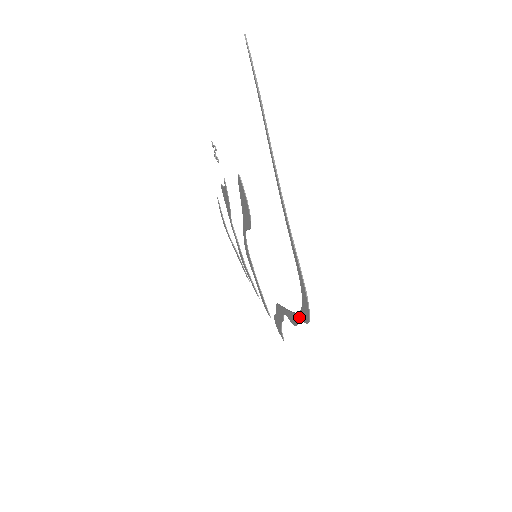
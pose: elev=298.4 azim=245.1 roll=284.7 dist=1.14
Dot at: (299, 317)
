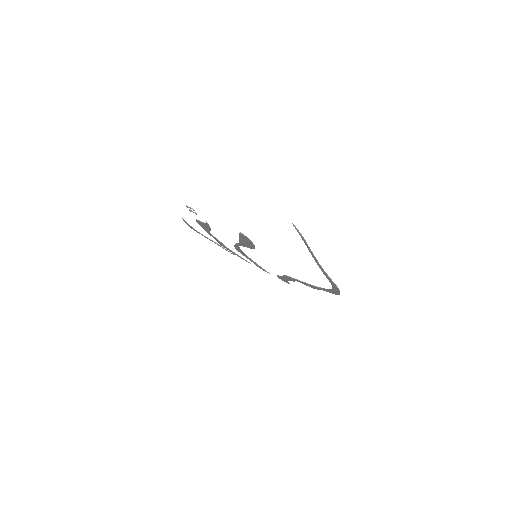
Dot at: (323, 290)
